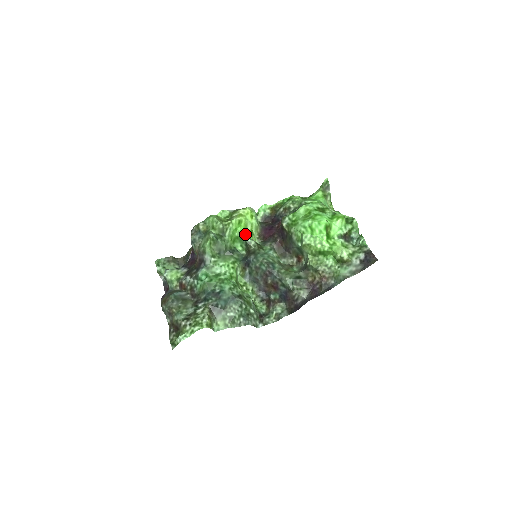
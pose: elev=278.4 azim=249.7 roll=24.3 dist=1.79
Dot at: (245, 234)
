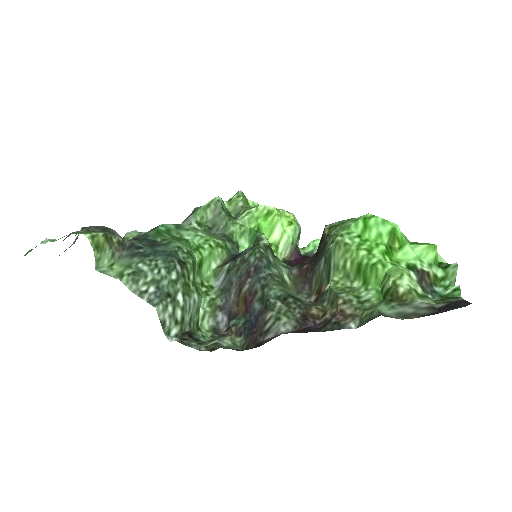
Dot at: occluded
